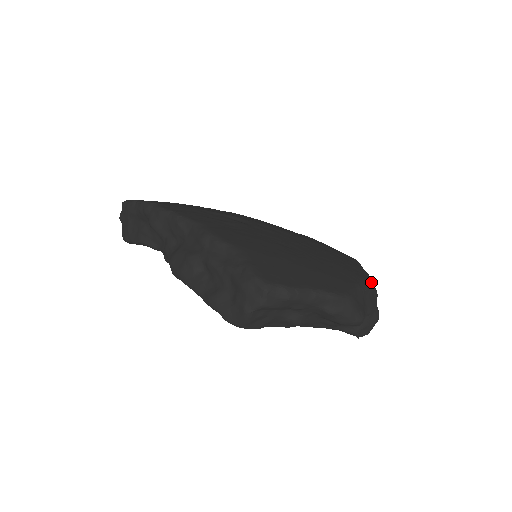
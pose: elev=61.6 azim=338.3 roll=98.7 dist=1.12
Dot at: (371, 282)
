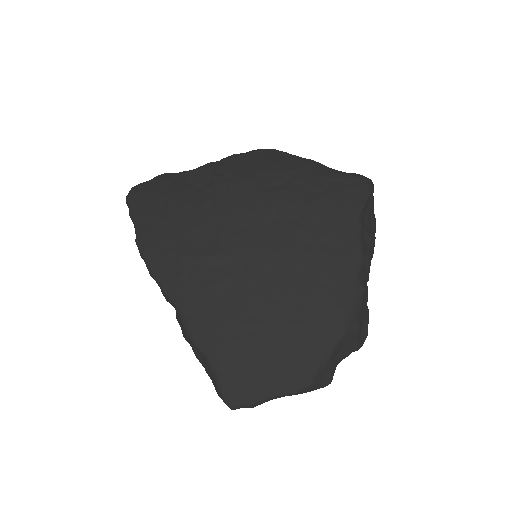
Dot at: (352, 323)
